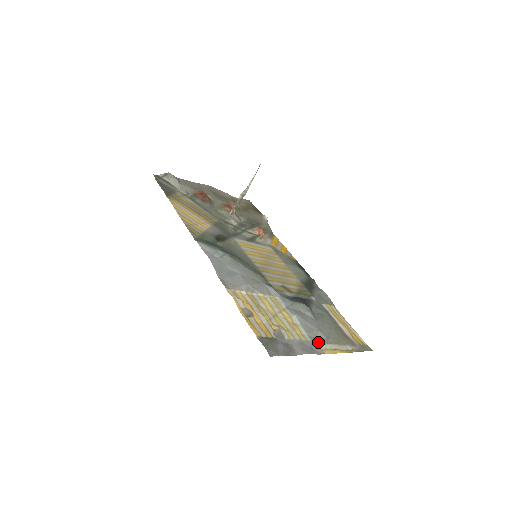
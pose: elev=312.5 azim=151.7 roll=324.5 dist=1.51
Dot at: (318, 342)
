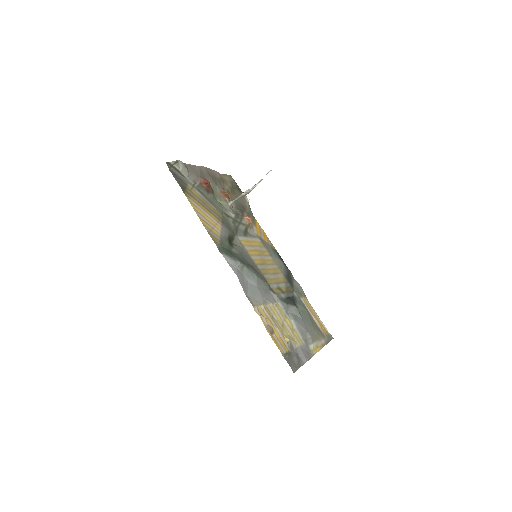
Dot at: (308, 343)
